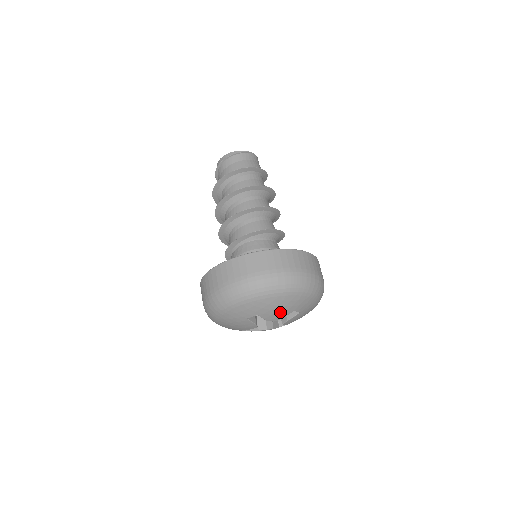
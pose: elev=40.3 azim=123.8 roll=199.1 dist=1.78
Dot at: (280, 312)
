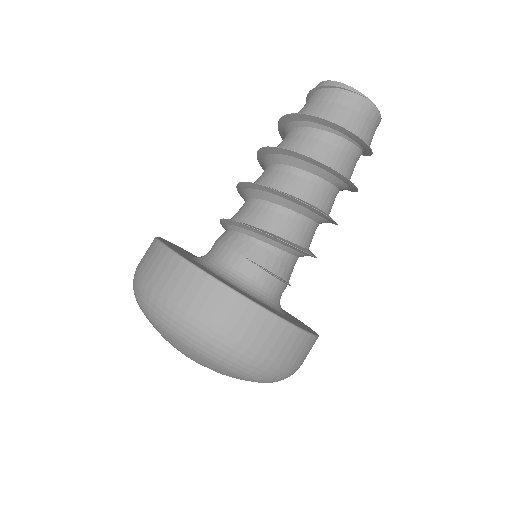
Dot at: (184, 354)
